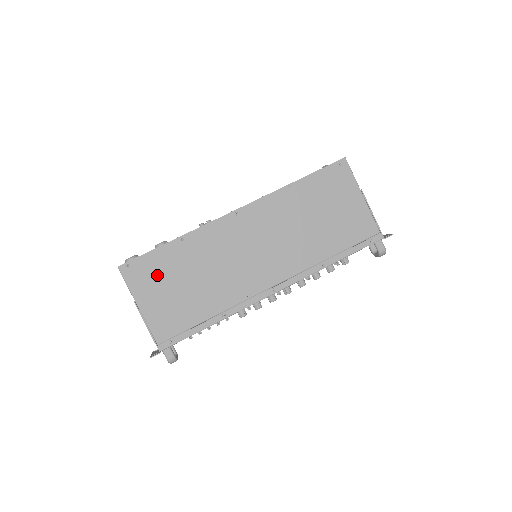
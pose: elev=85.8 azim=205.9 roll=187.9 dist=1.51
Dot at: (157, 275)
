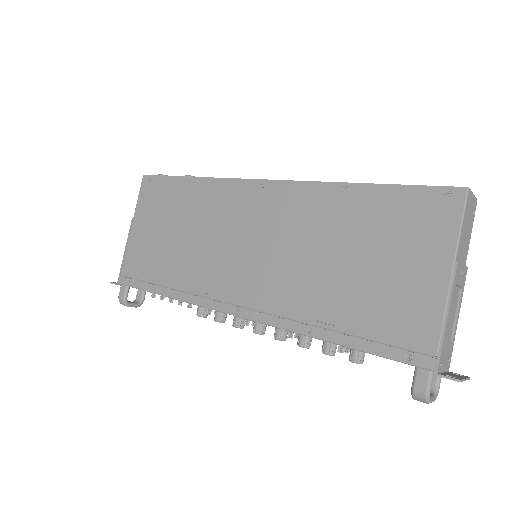
Dot at: (161, 205)
